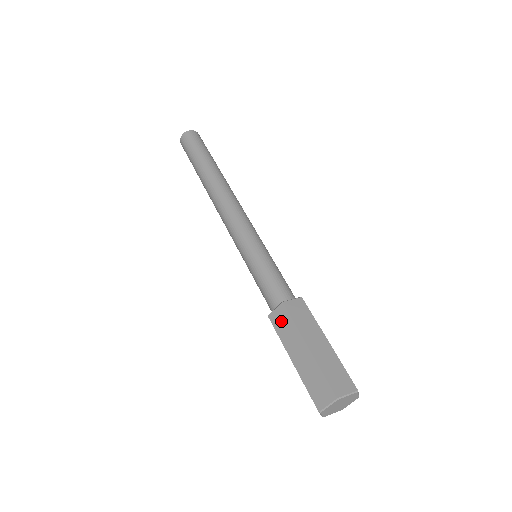
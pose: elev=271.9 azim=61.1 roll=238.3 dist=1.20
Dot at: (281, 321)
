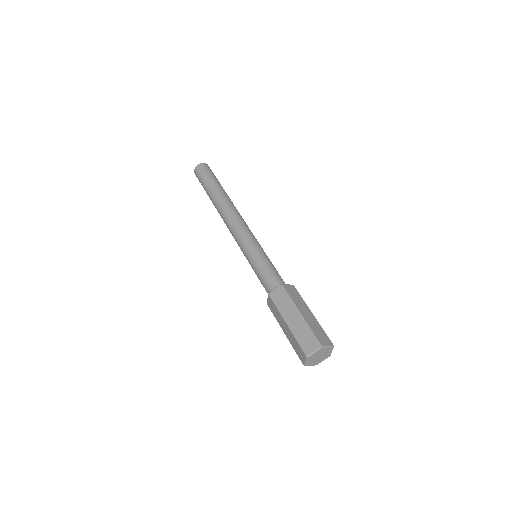
Dot at: (272, 307)
